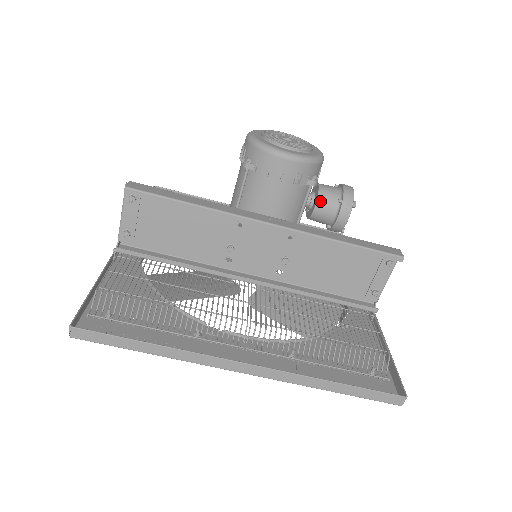
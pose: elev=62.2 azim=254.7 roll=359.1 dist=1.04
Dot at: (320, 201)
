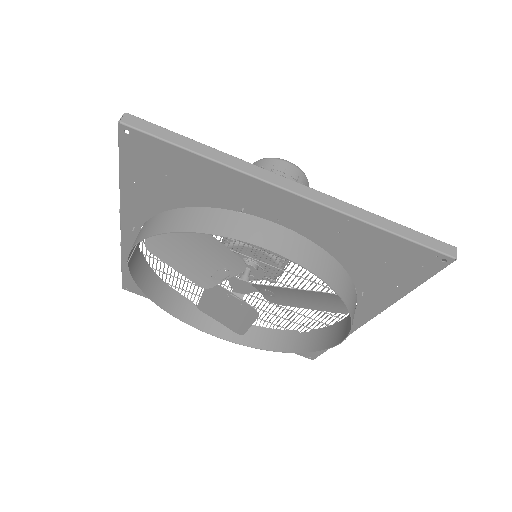
Dot at: occluded
